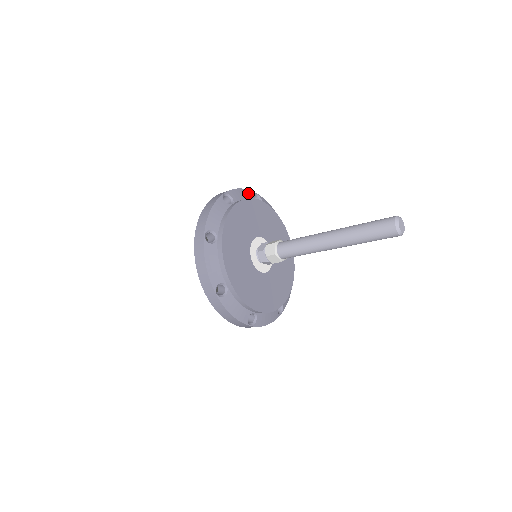
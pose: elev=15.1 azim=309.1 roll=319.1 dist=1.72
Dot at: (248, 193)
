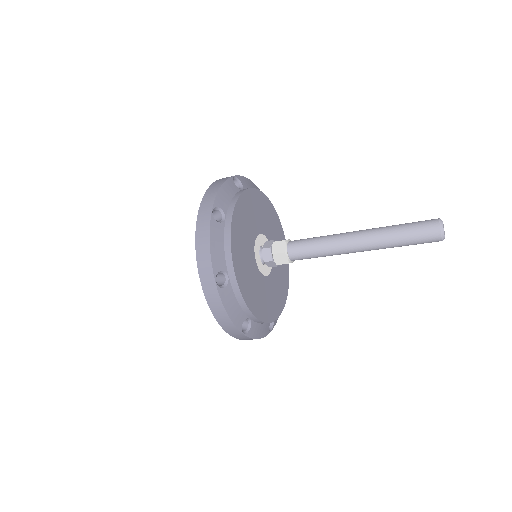
Dot at: (255, 187)
